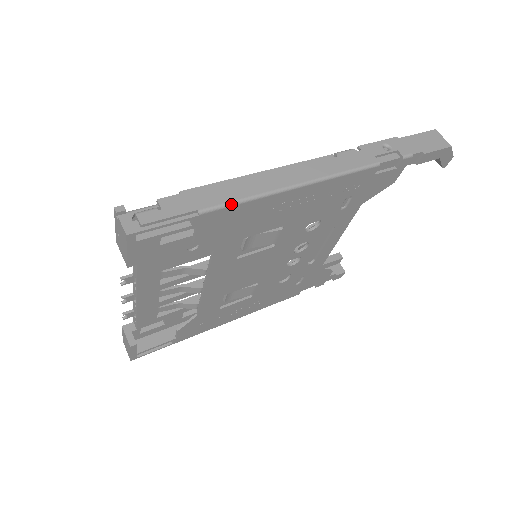
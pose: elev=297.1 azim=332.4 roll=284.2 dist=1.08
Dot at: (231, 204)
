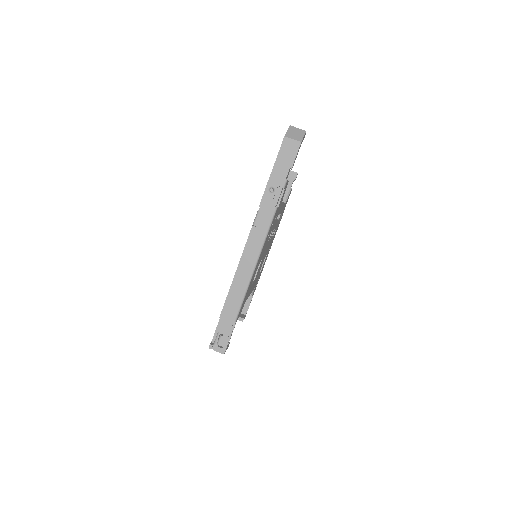
Dot at: (241, 305)
